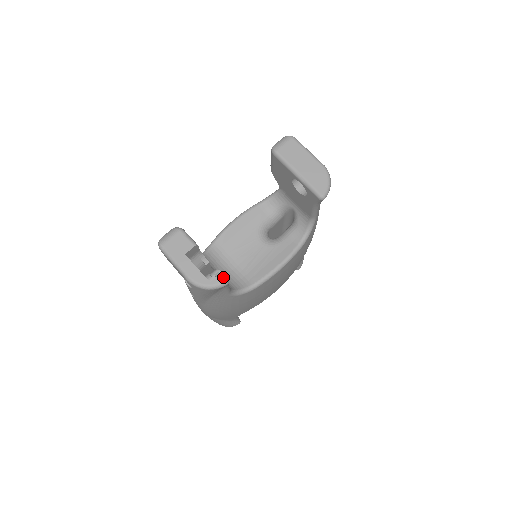
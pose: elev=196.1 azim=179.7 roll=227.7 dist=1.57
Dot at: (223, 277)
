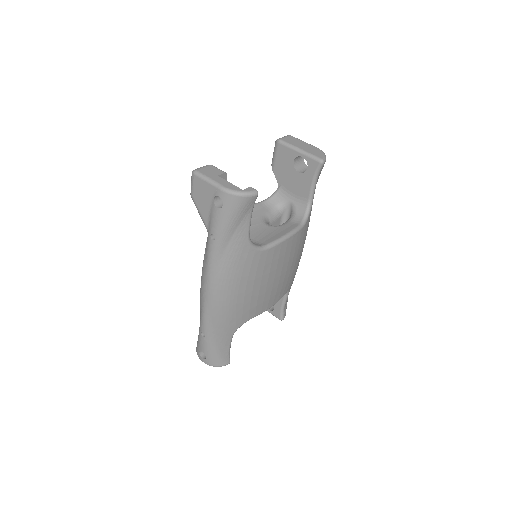
Dot at: occluded
